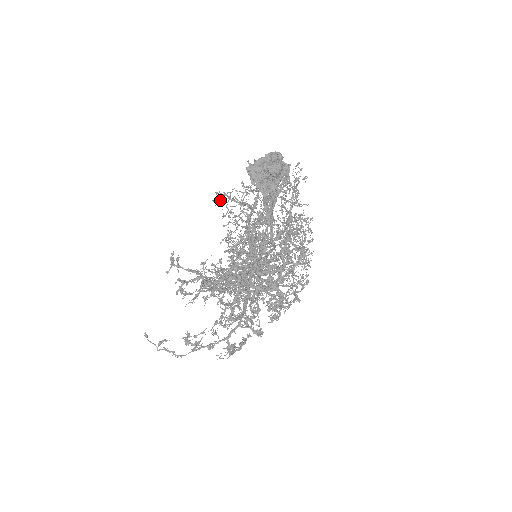
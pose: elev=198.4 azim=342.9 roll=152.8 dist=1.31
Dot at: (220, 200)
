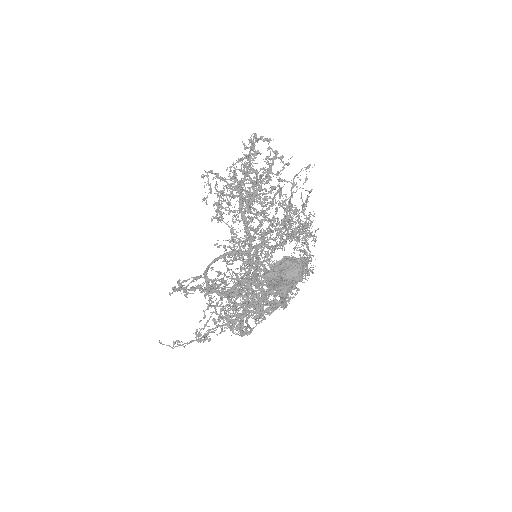
Dot at: occluded
